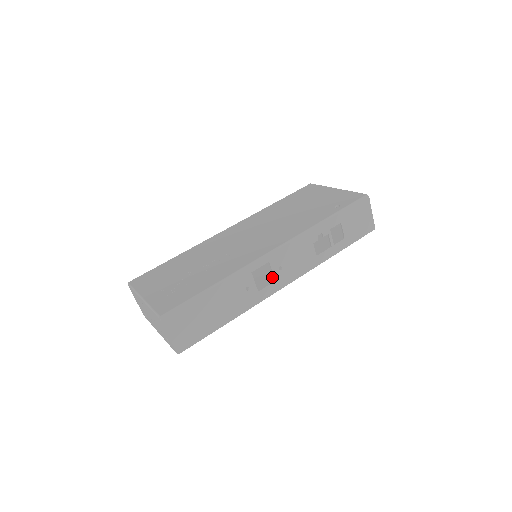
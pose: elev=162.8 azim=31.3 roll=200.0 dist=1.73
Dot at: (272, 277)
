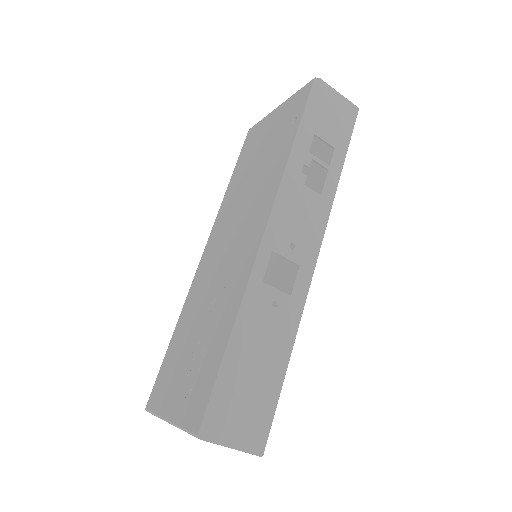
Dot at: (293, 263)
